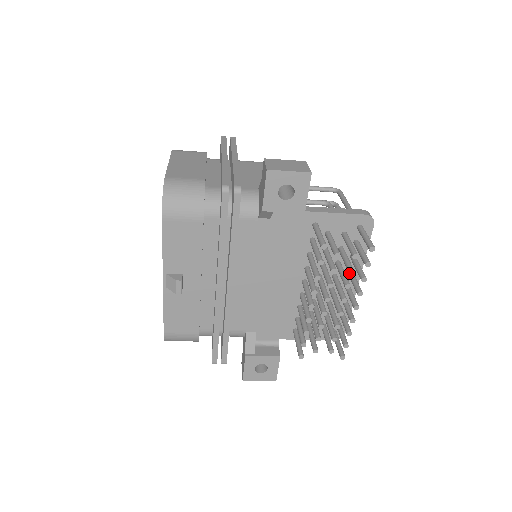
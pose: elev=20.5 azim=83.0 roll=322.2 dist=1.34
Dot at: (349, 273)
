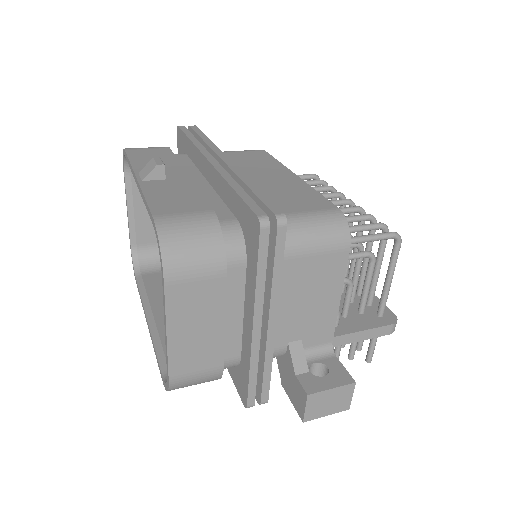
Dot at: occluded
